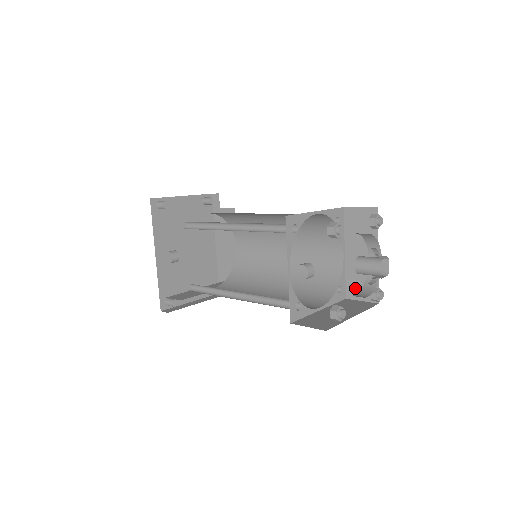
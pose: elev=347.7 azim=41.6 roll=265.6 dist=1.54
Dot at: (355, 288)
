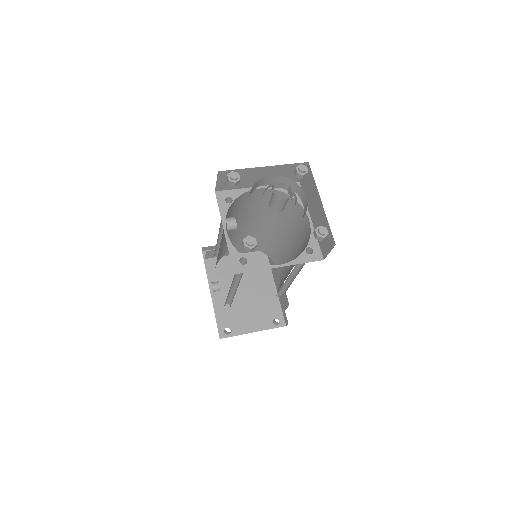
Dot at: (323, 244)
